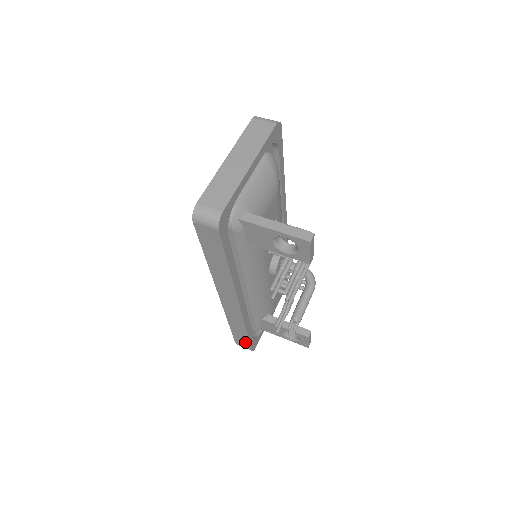
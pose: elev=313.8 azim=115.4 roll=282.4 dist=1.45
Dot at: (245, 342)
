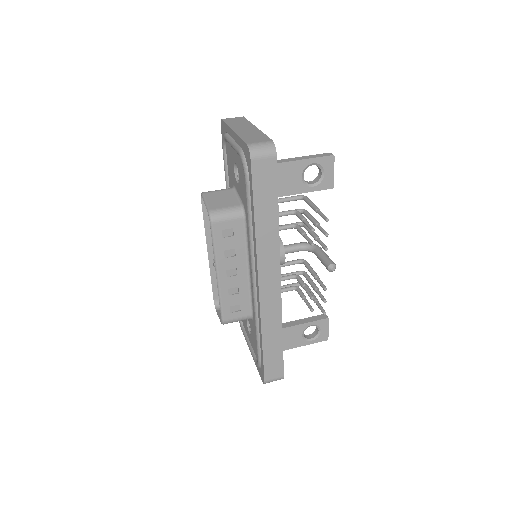
Dot at: (277, 364)
